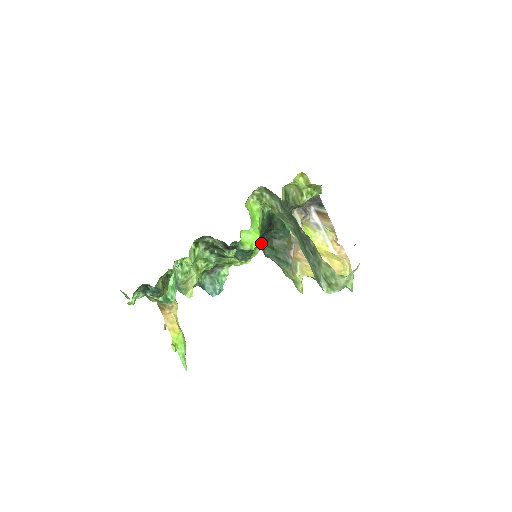
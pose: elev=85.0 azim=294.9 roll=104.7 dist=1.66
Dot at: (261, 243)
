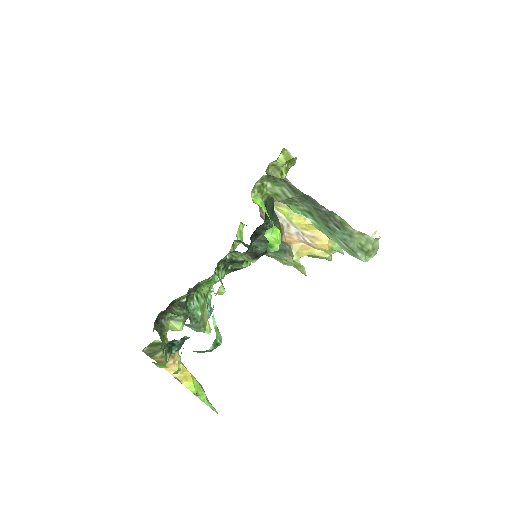
Dot at: (253, 240)
